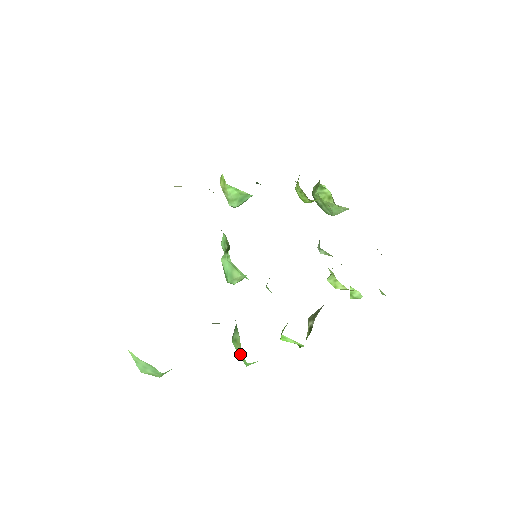
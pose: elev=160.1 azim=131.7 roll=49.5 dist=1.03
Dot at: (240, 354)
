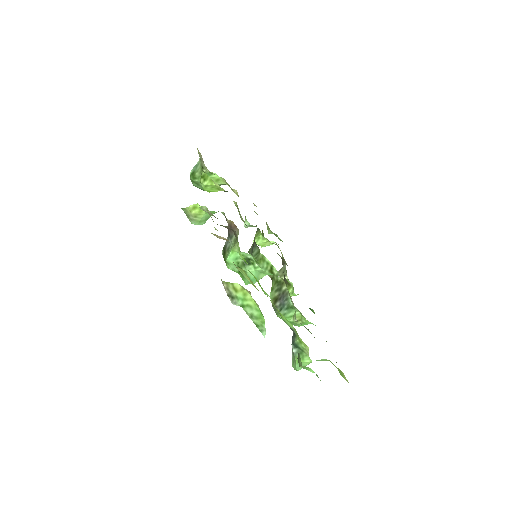
Dot at: (306, 322)
